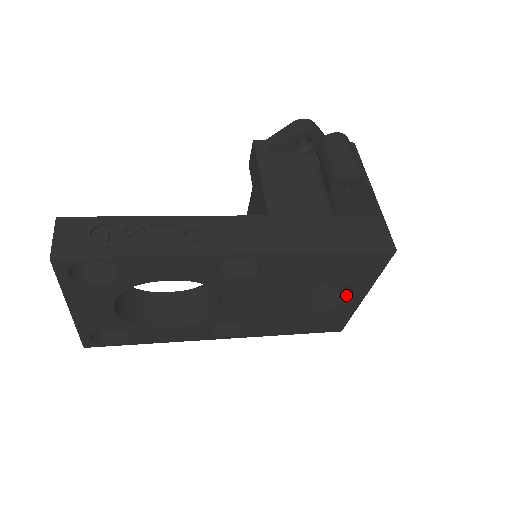
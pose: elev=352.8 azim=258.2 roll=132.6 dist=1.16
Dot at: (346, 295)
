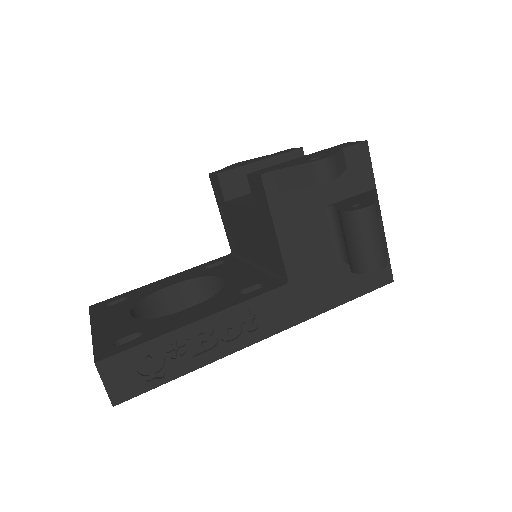
Dot at: occluded
